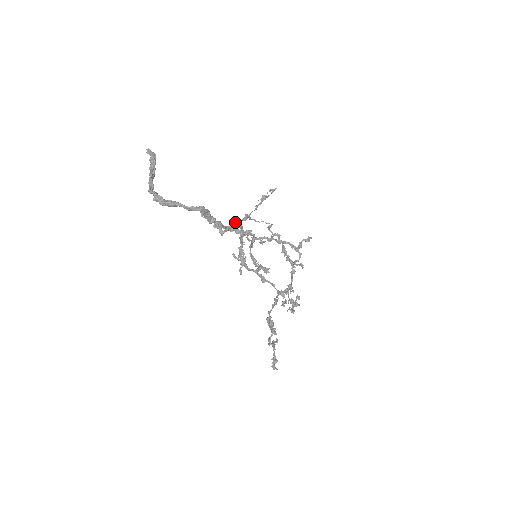
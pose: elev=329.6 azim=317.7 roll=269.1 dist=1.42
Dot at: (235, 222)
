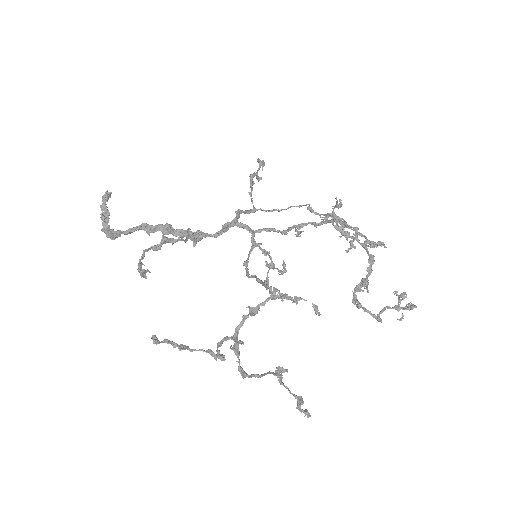
Dot at: (226, 224)
